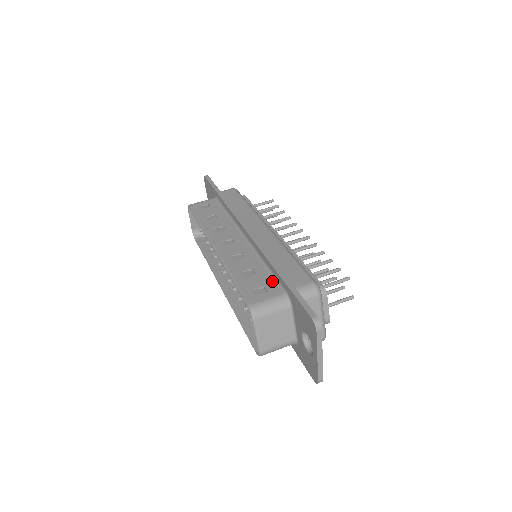
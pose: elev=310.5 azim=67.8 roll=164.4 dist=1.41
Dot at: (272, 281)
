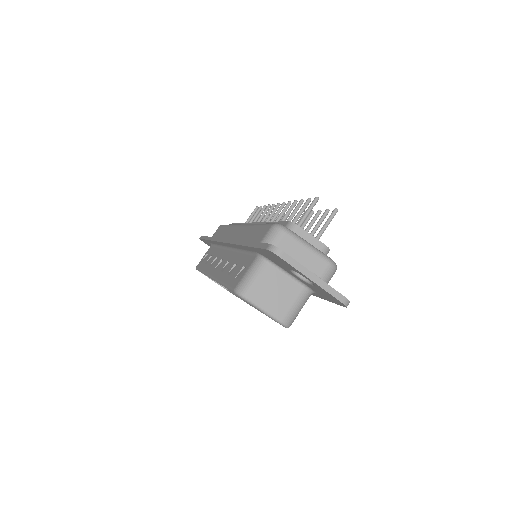
Dot at: (248, 257)
